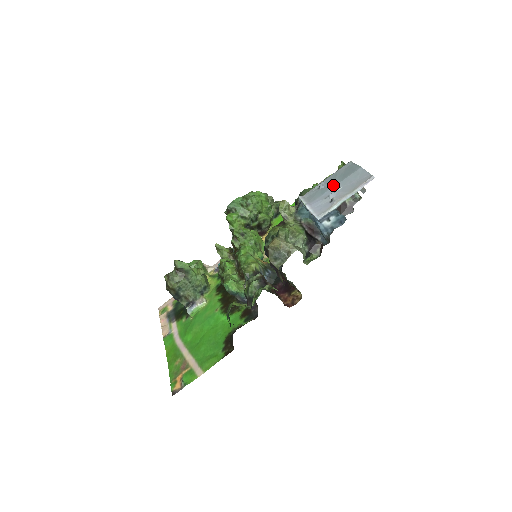
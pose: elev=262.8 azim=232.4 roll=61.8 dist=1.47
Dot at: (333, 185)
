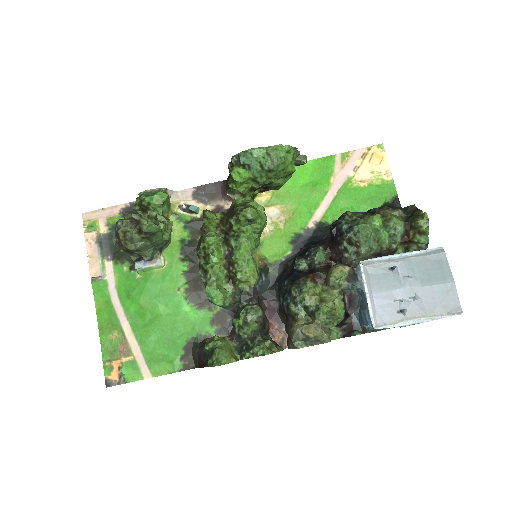
Dot at: (411, 284)
